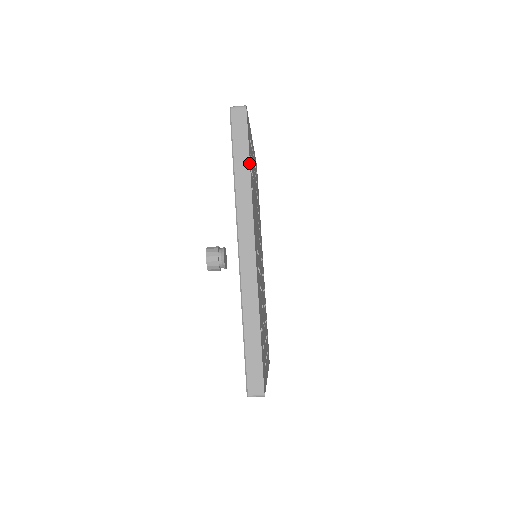
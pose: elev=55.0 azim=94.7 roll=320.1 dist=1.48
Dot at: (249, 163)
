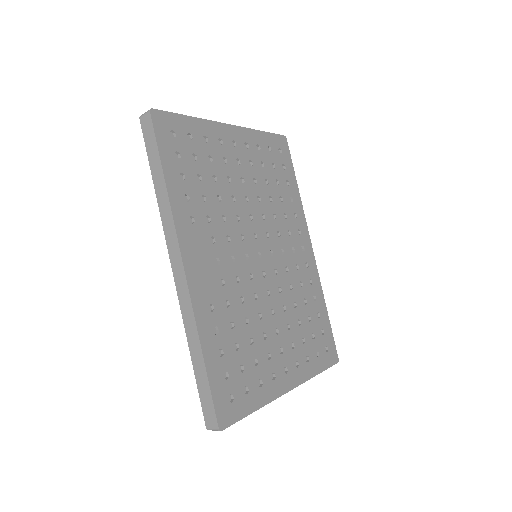
Dot at: (163, 174)
